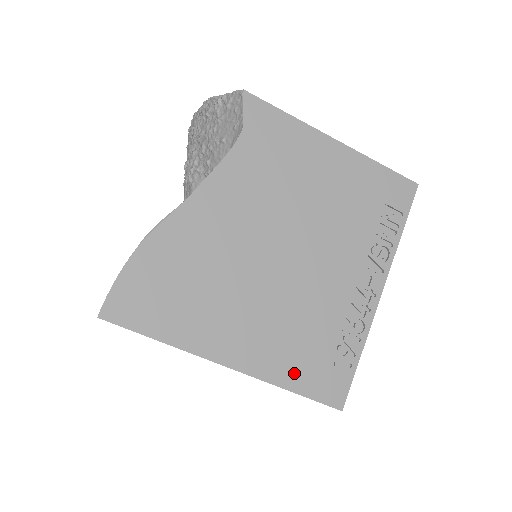
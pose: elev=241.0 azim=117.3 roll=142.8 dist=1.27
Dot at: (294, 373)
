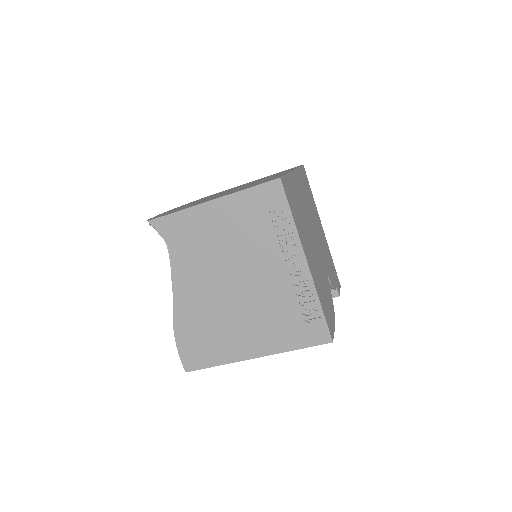
Dot at: (290, 340)
